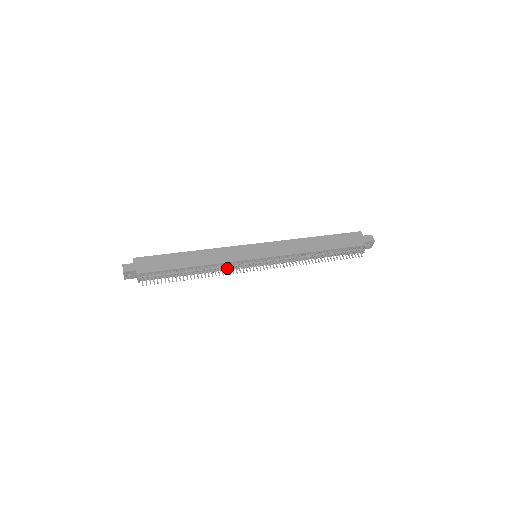
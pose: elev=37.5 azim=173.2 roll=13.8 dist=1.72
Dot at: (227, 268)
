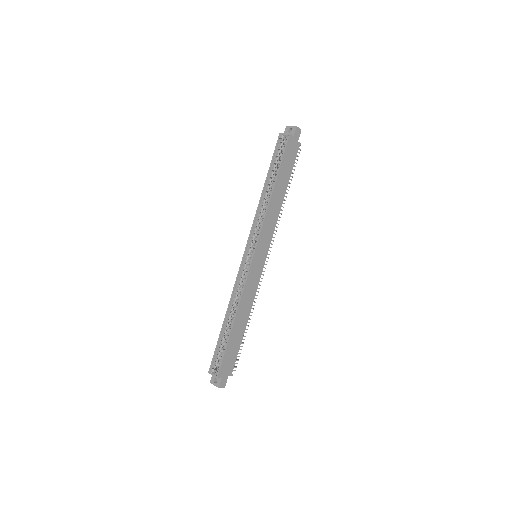
Dot at: occluded
